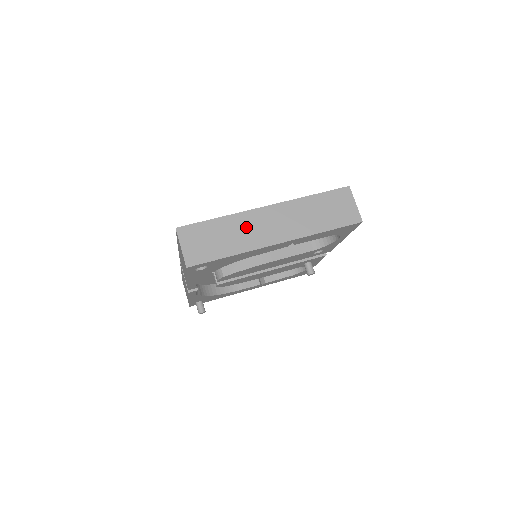
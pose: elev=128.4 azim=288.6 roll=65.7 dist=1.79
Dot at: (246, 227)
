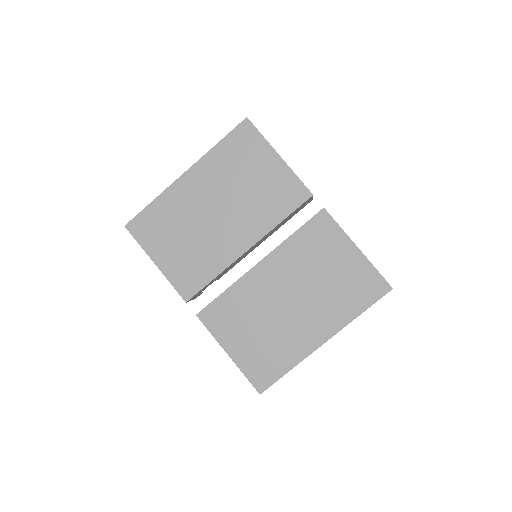
Dot at: occluded
